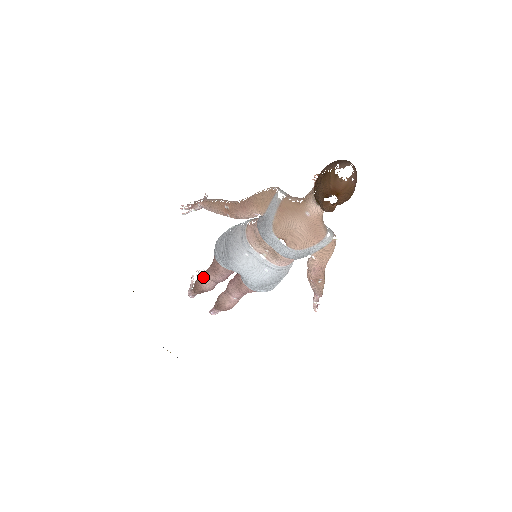
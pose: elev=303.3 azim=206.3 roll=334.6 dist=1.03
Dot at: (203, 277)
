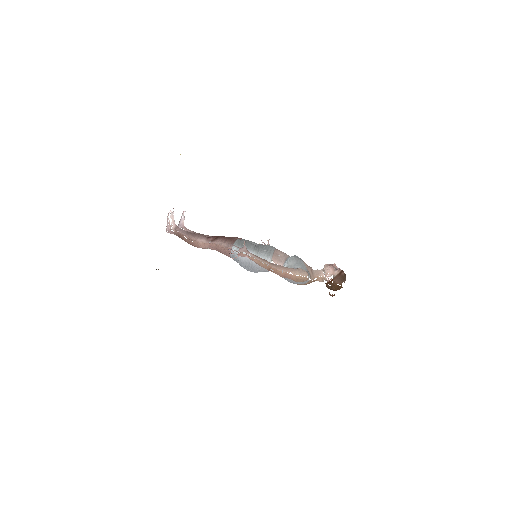
Dot at: (204, 247)
